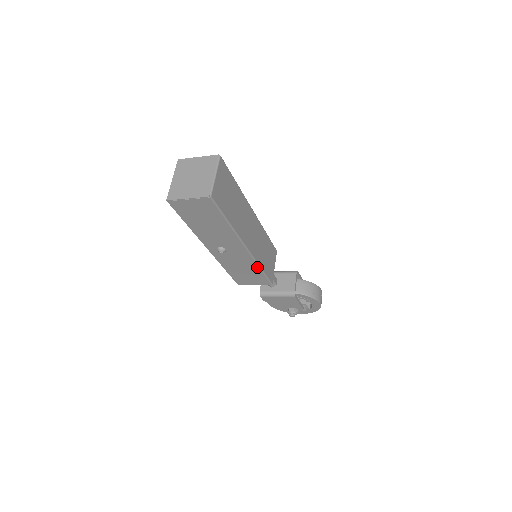
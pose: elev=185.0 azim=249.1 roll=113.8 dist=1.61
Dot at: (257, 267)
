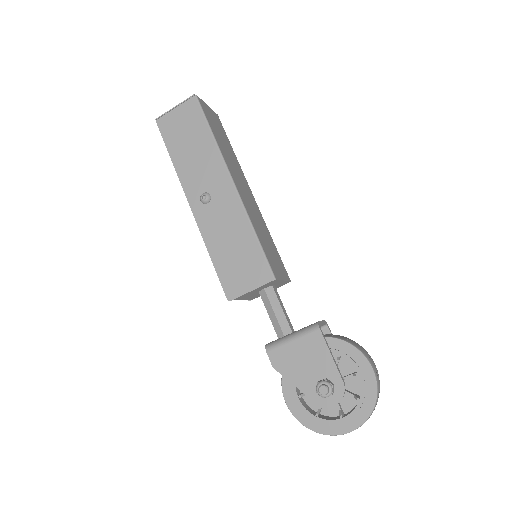
Dot at: (250, 230)
